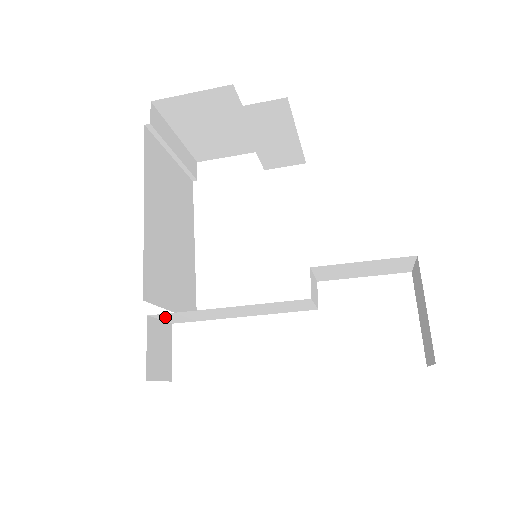
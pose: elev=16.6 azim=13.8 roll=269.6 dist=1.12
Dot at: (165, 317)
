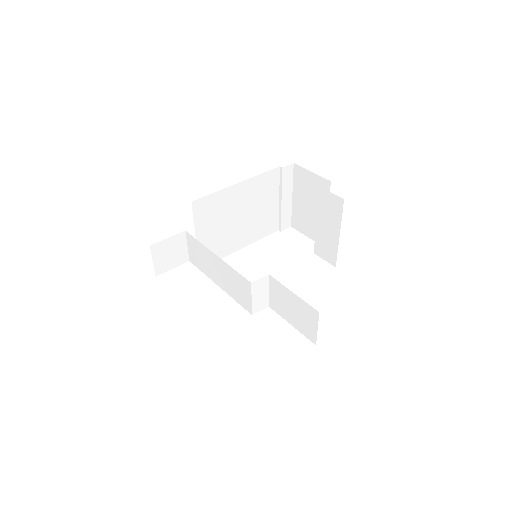
Dot at: (190, 244)
